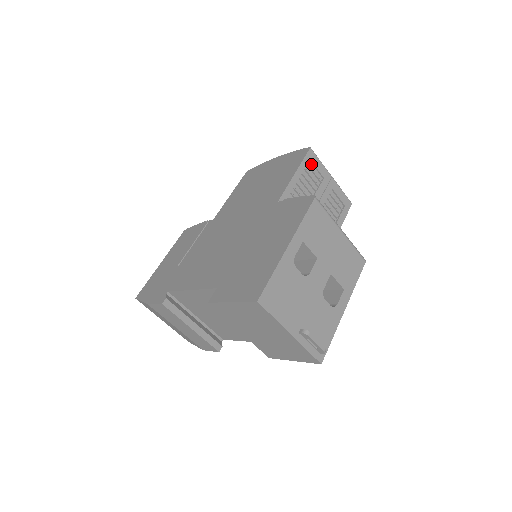
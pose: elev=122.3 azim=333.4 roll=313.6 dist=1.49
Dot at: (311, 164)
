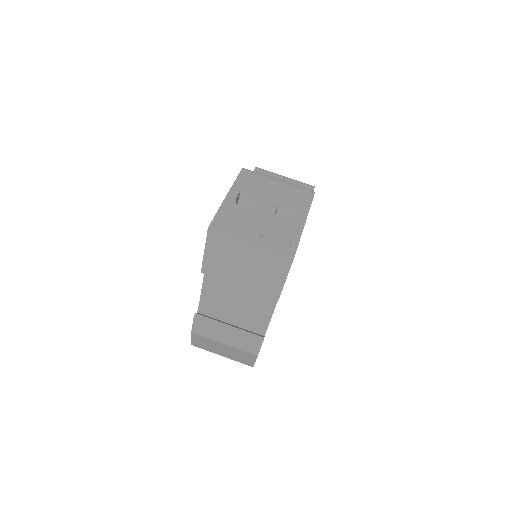
Dot at: occluded
